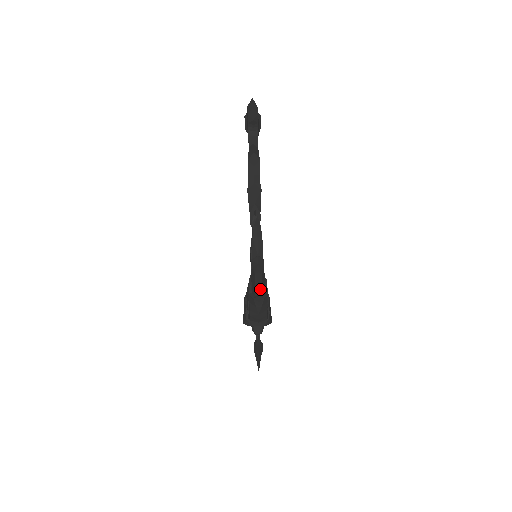
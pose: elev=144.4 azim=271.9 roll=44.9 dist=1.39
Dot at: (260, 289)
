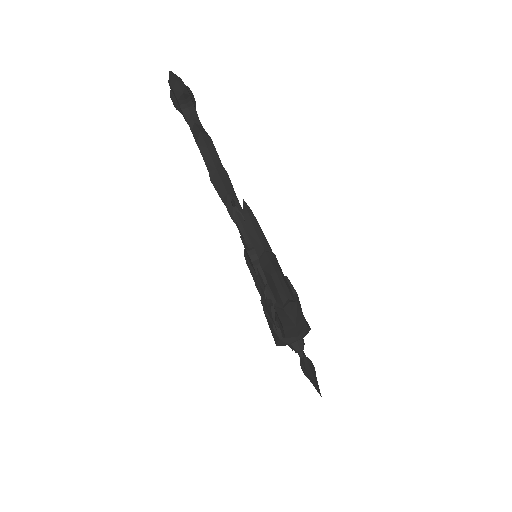
Dot at: (286, 292)
